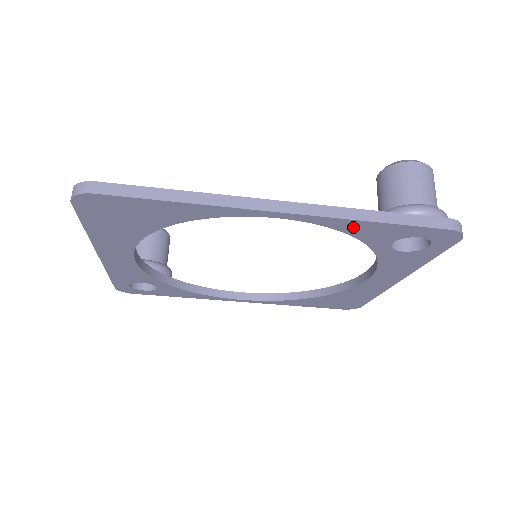
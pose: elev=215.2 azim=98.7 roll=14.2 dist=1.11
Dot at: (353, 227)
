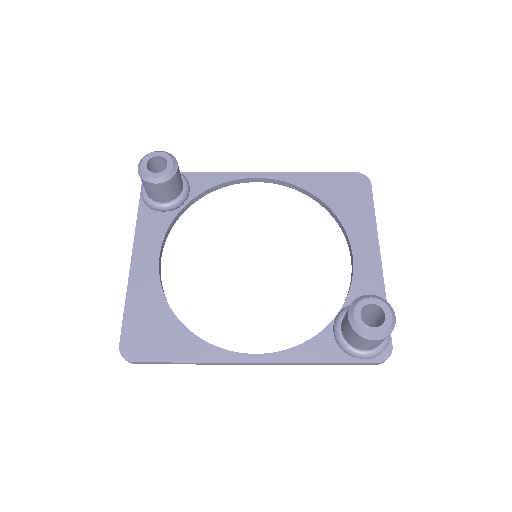
Dot at: occluded
